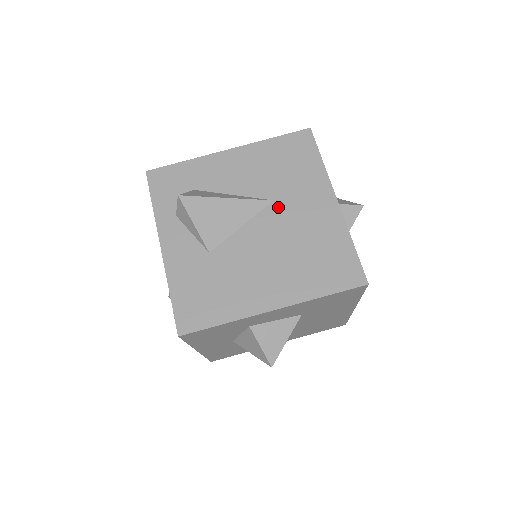
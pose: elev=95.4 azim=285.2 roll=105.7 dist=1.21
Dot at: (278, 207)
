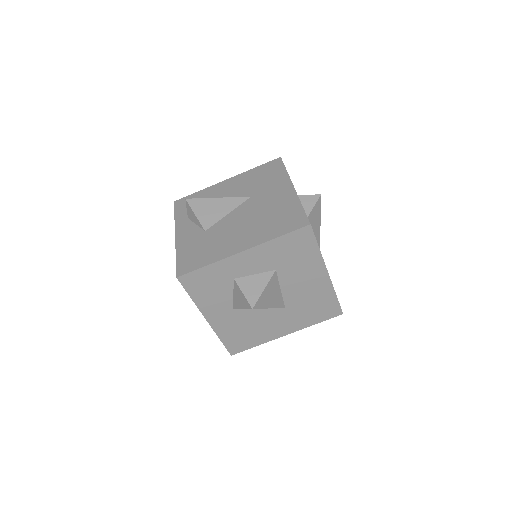
Dot at: (254, 199)
